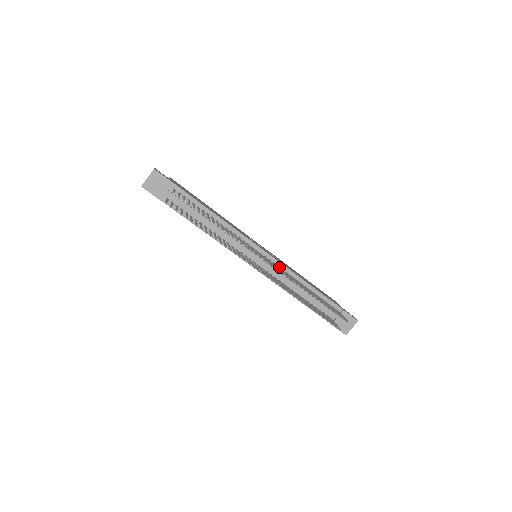
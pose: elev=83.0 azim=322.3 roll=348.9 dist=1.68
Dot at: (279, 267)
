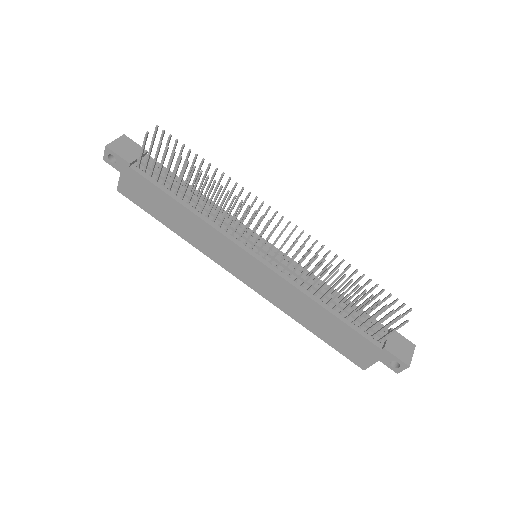
Dot at: occluded
